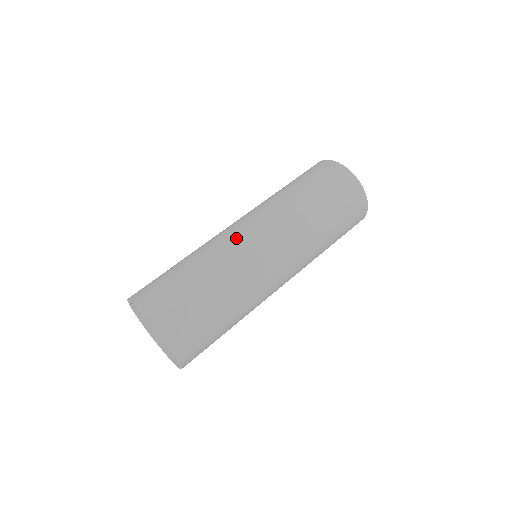
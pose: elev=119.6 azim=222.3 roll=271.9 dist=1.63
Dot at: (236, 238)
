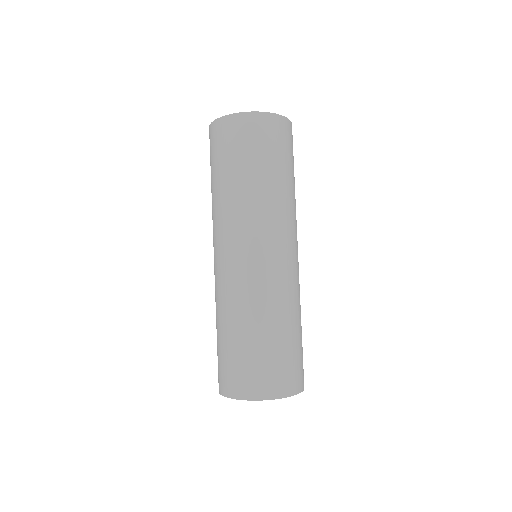
Dot at: (245, 274)
